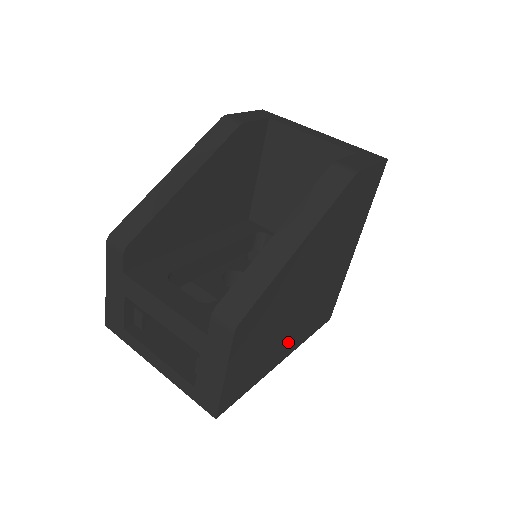
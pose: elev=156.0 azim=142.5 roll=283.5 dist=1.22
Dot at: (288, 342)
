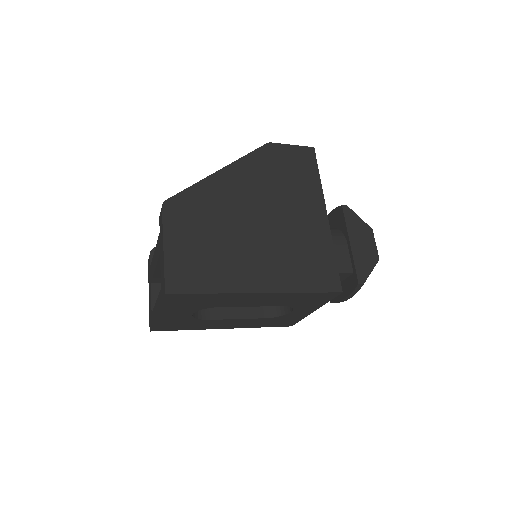
Dot at: (258, 271)
